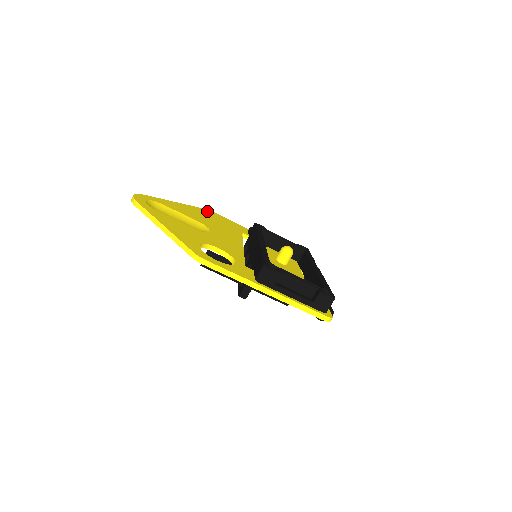
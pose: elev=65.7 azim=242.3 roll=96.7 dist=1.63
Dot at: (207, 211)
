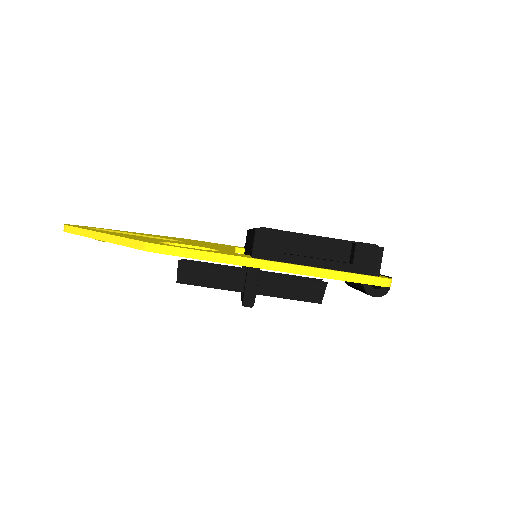
Dot at: occluded
